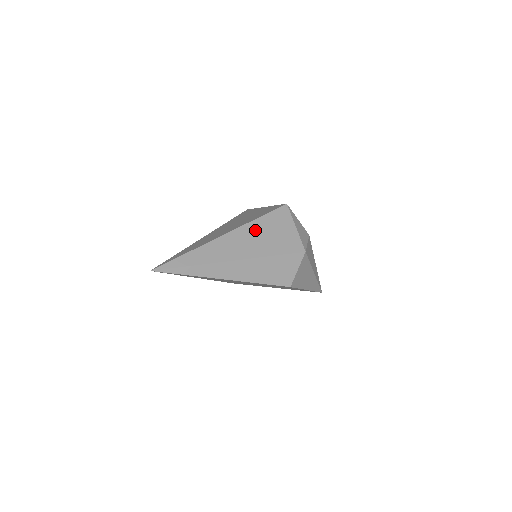
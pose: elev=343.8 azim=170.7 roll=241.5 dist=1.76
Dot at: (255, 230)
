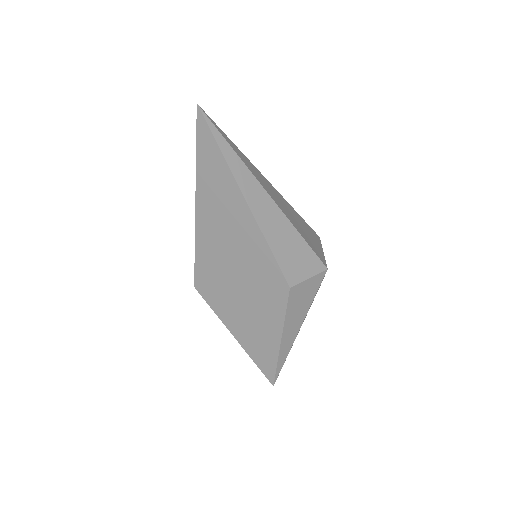
Dot at: (291, 210)
